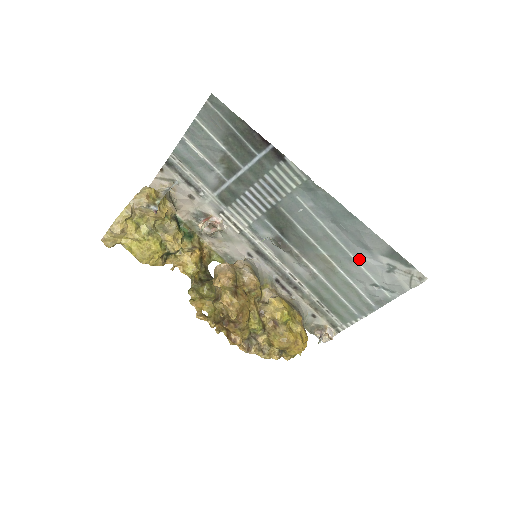
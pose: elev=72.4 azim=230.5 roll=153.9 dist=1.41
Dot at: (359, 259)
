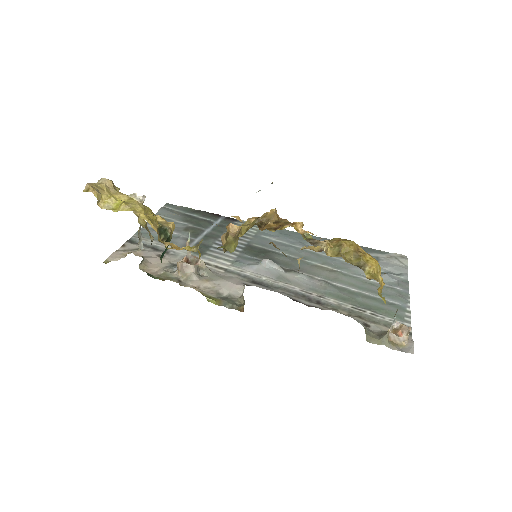
Dot at: occluded
